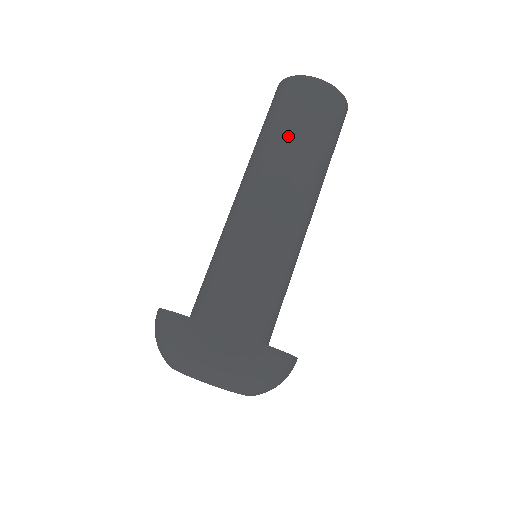
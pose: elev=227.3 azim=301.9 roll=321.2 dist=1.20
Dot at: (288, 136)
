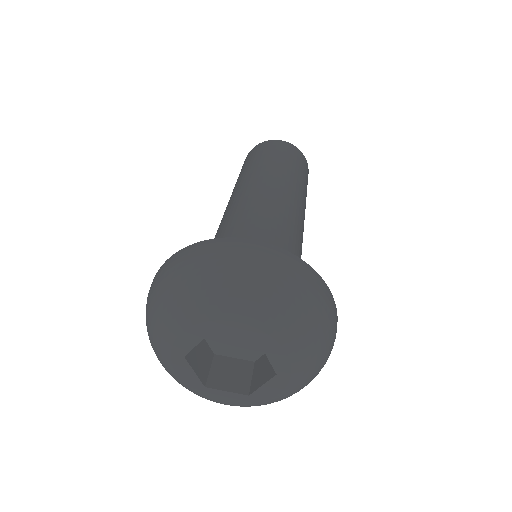
Dot at: (252, 166)
